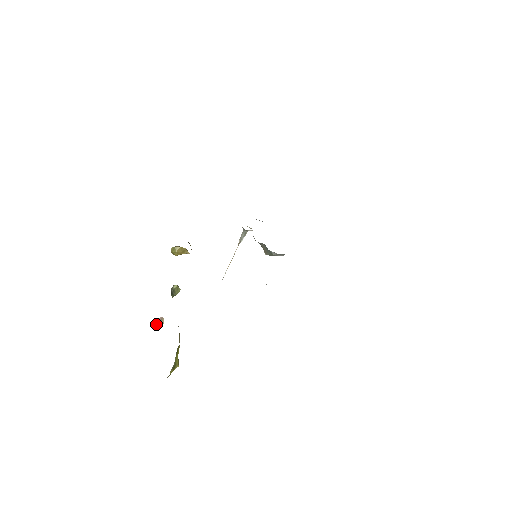
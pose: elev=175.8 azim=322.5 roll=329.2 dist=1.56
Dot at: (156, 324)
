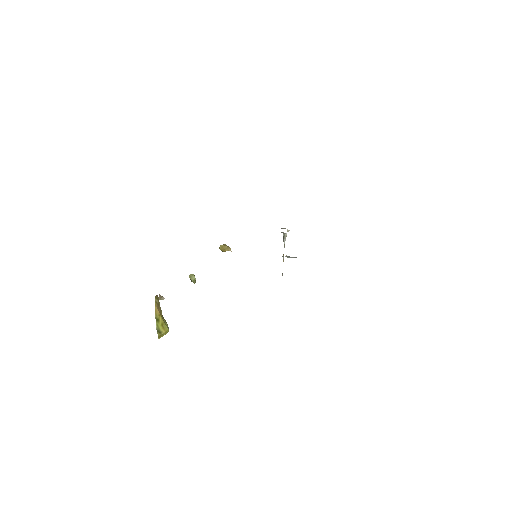
Dot at: (160, 299)
